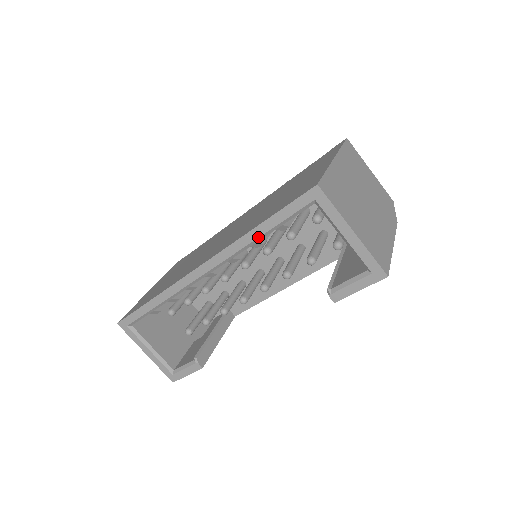
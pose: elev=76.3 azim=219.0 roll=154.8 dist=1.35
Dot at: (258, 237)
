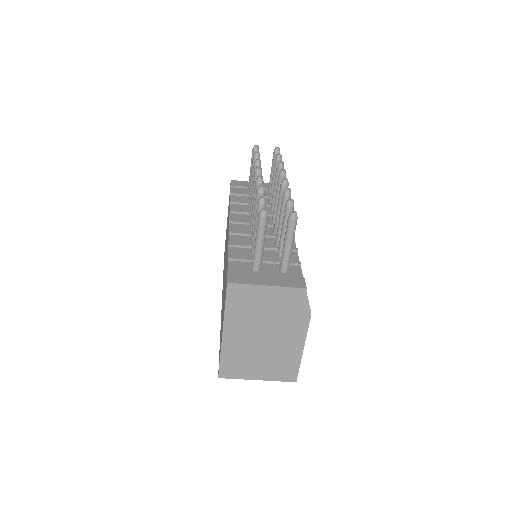
Dot at: occluded
